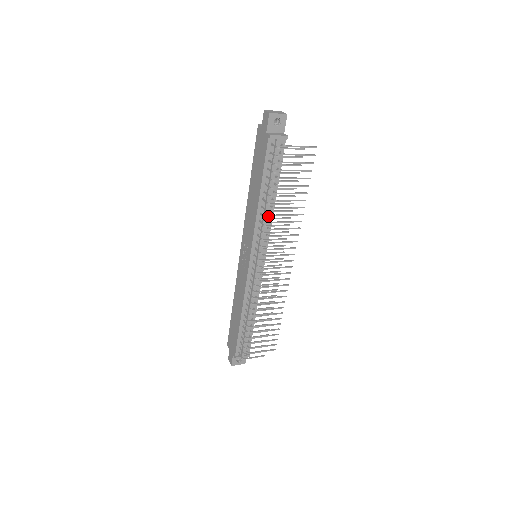
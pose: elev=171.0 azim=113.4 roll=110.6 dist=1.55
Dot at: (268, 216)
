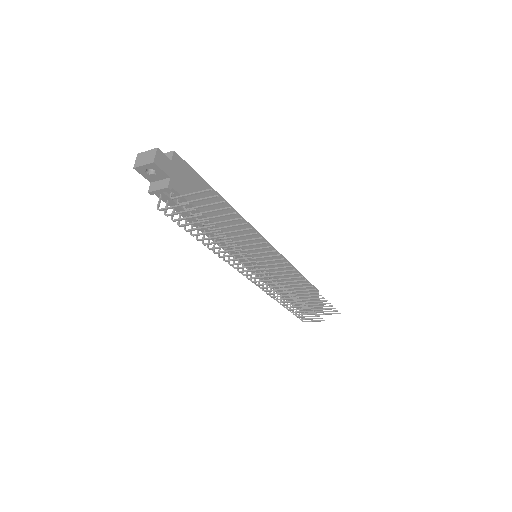
Dot at: (226, 239)
